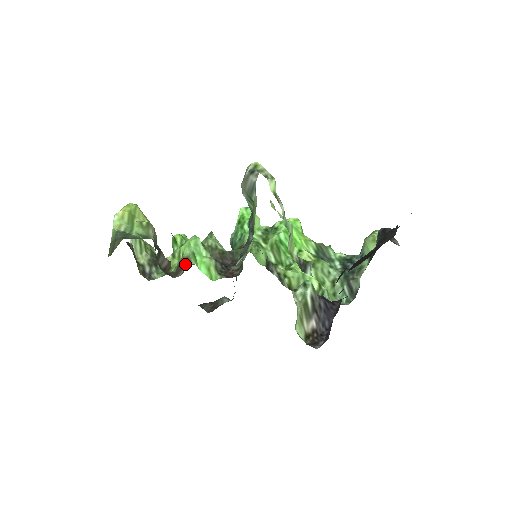
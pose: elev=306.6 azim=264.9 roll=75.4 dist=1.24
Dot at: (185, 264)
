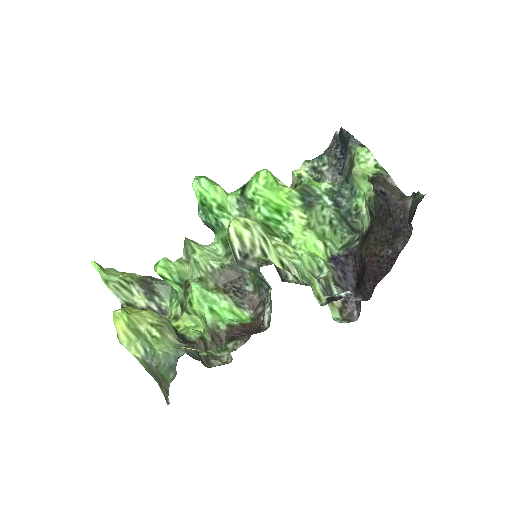
Dot at: (219, 336)
